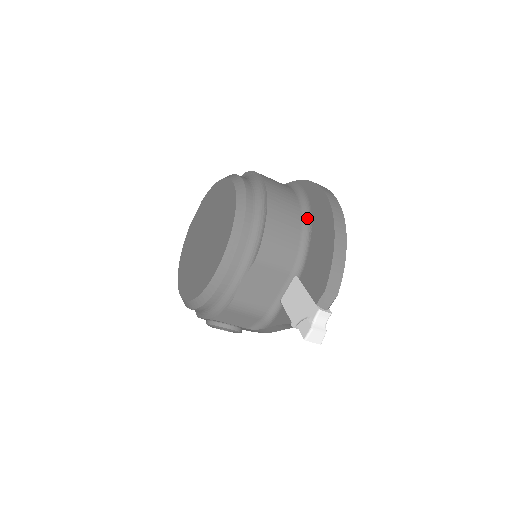
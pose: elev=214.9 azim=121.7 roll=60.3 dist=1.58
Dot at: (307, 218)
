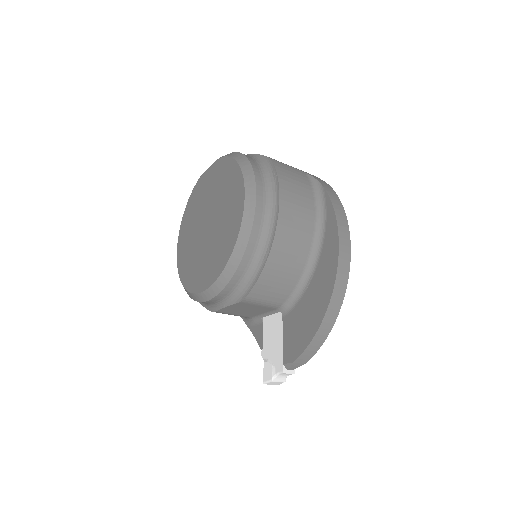
Dot at: (313, 263)
